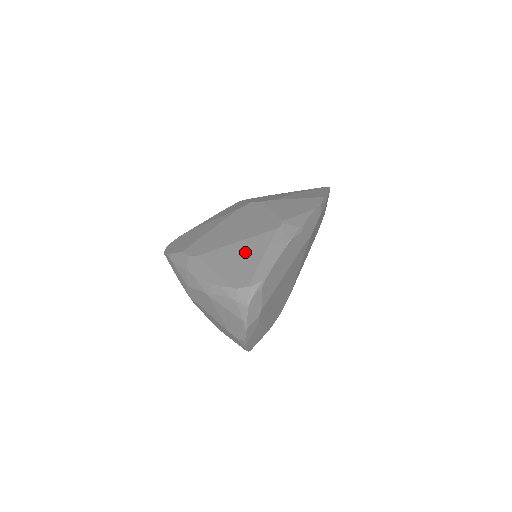
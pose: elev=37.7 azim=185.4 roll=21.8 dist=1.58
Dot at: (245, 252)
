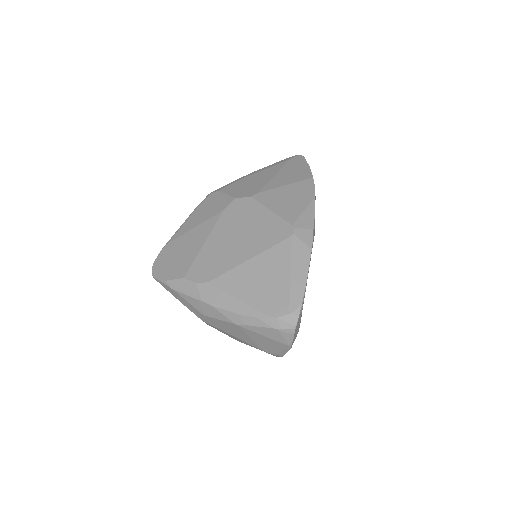
Dot at: (266, 271)
